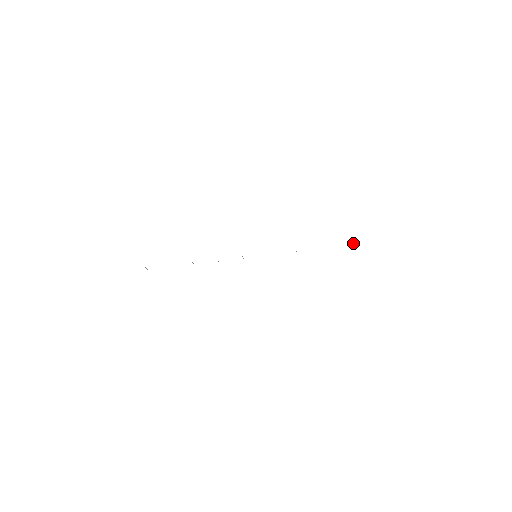
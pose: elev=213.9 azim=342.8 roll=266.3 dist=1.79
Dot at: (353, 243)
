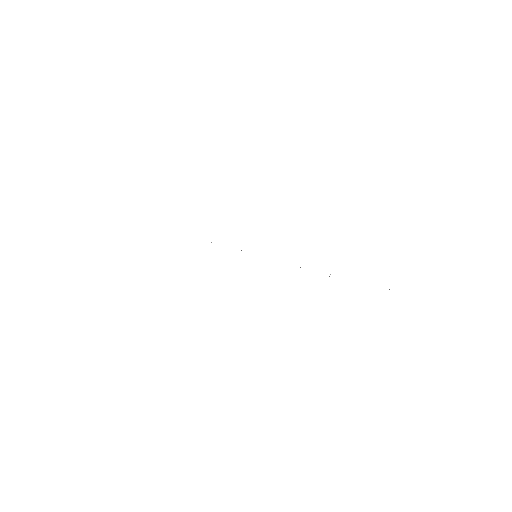
Dot at: occluded
